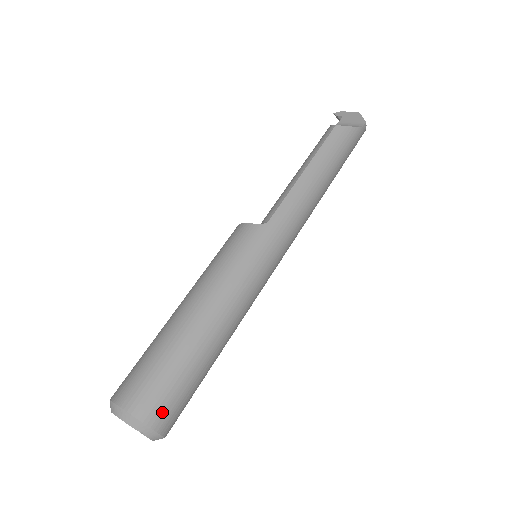
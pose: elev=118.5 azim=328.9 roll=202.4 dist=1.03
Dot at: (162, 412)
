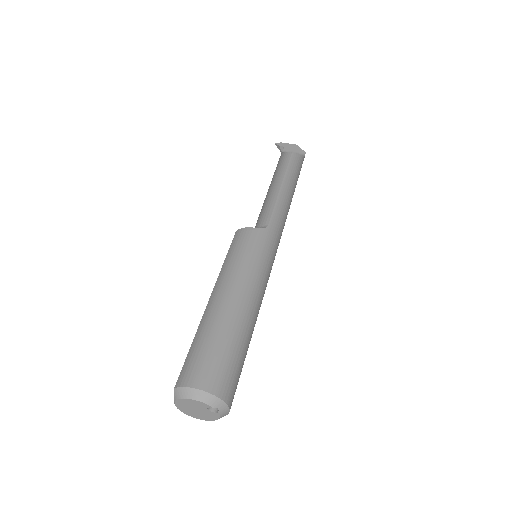
Dot at: (231, 389)
